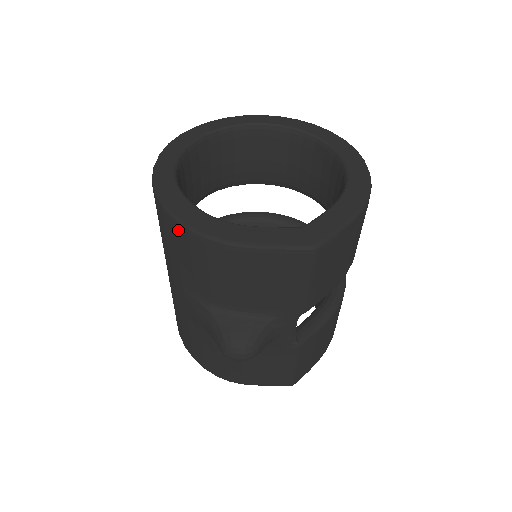
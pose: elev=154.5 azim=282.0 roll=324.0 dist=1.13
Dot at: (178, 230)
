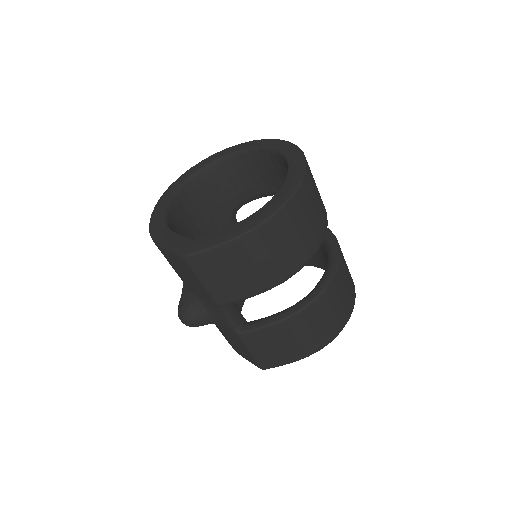
Dot at: occluded
